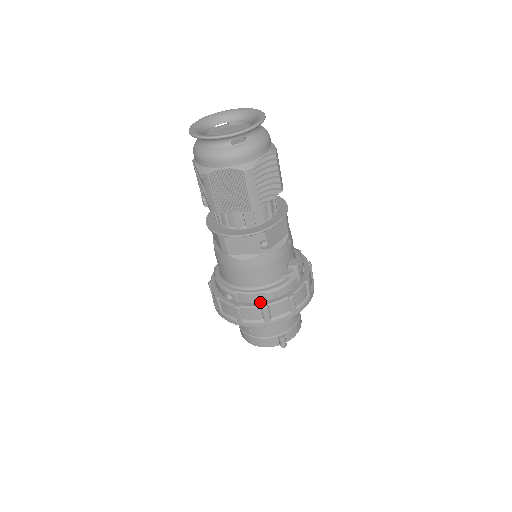
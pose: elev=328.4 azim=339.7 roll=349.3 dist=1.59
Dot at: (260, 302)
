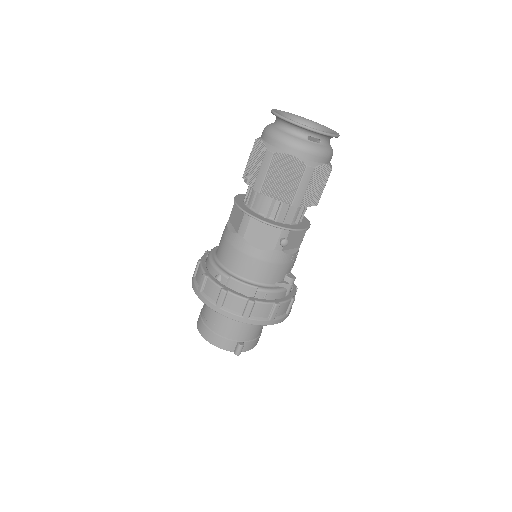
Dot at: (247, 296)
